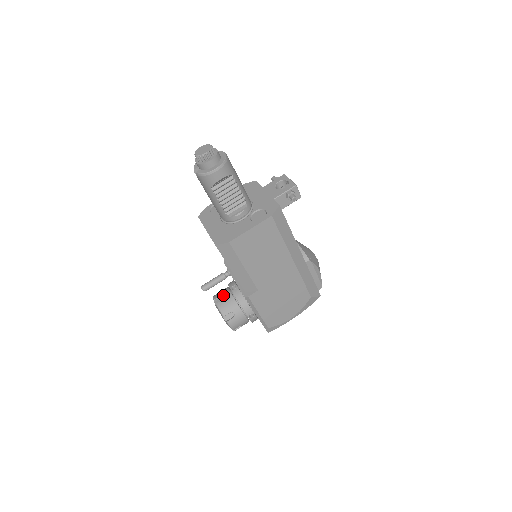
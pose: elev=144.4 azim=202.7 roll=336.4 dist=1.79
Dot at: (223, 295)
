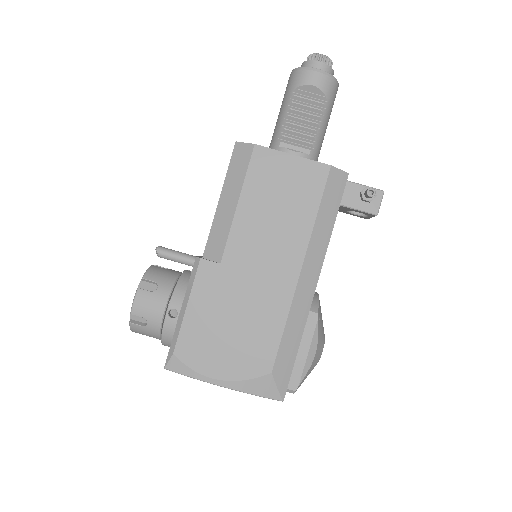
Dot at: occluded
